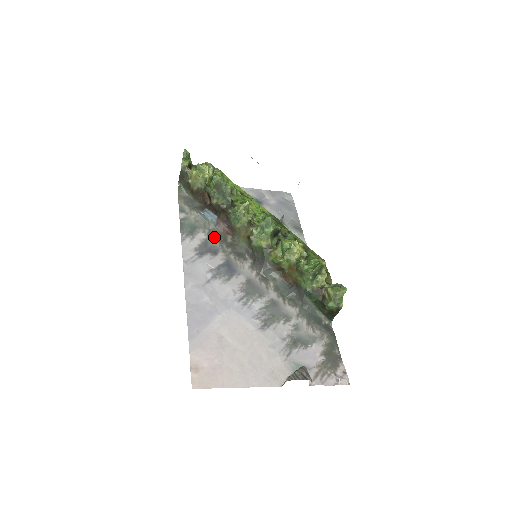
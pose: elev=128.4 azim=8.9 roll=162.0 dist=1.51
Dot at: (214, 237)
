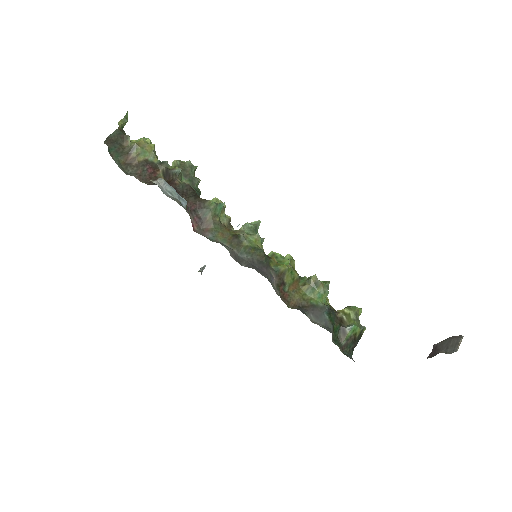
Dot at: occluded
